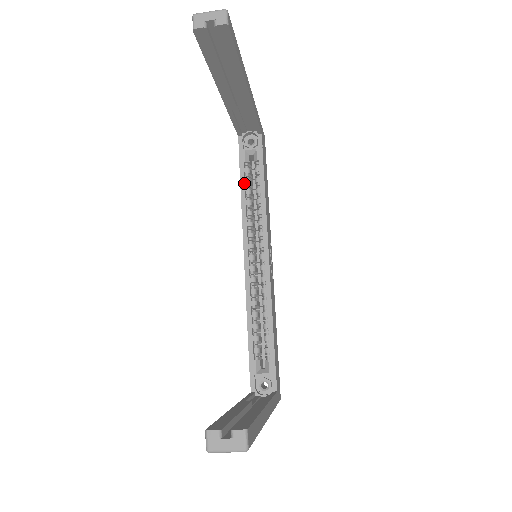
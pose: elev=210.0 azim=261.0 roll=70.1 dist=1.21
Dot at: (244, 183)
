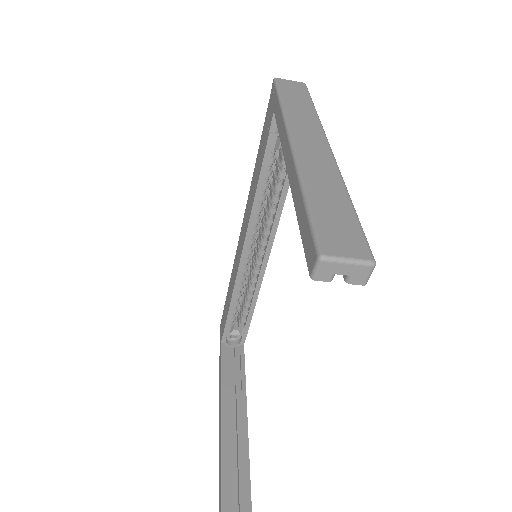
Dot at: (264, 178)
